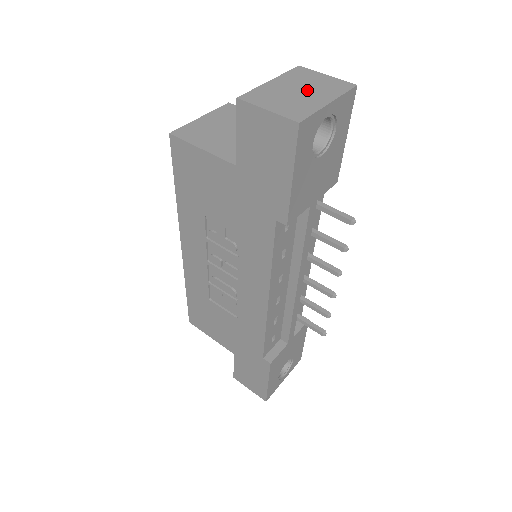
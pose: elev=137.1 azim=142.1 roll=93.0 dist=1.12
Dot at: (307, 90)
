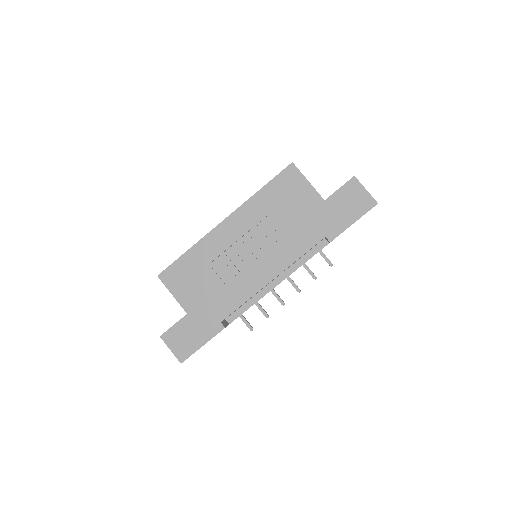
Dot at: occluded
